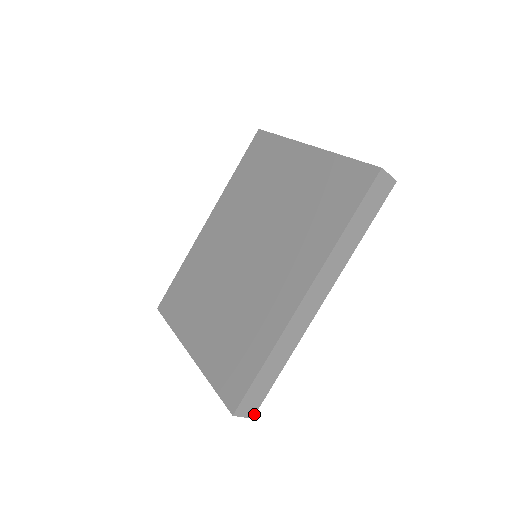
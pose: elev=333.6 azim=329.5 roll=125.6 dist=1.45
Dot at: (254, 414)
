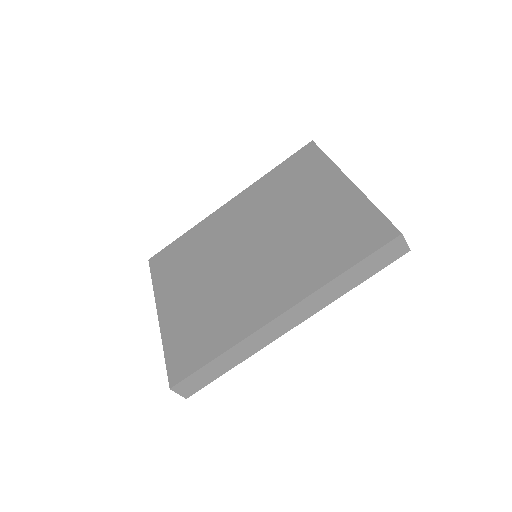
Dot at: (189, 395)
